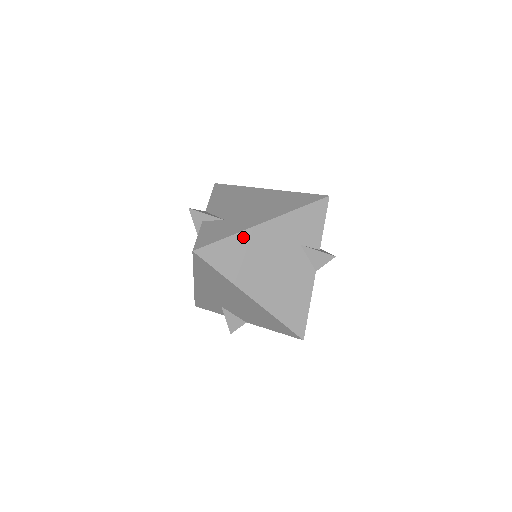
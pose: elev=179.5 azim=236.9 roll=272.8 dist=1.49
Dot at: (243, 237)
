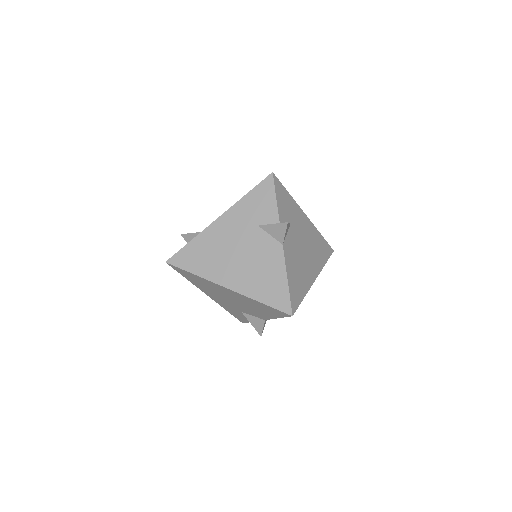
Dot at: (203, 237)
